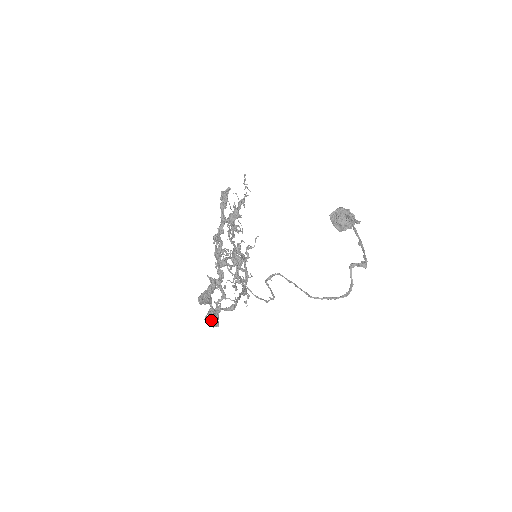
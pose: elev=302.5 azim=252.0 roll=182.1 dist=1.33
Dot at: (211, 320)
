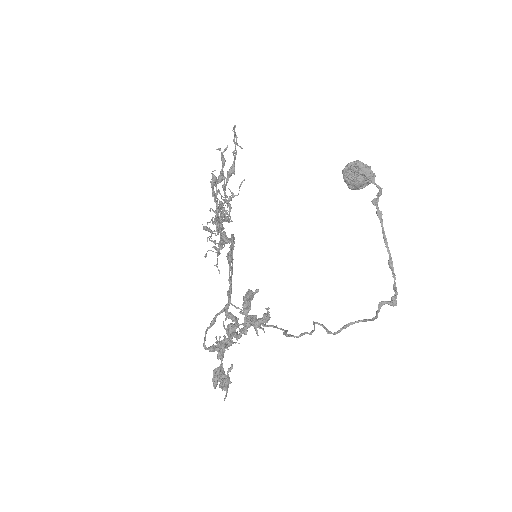
Dot at: occluded
